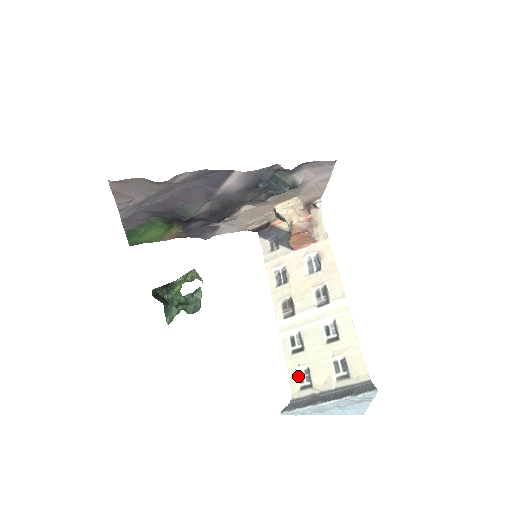
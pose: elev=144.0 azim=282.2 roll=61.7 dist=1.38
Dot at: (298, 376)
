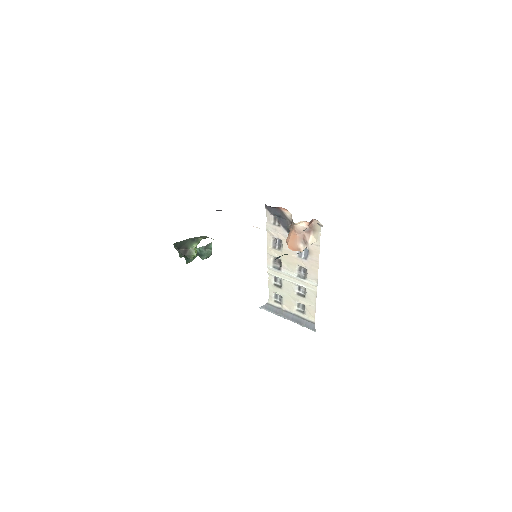
Dot at: (274, 295)
